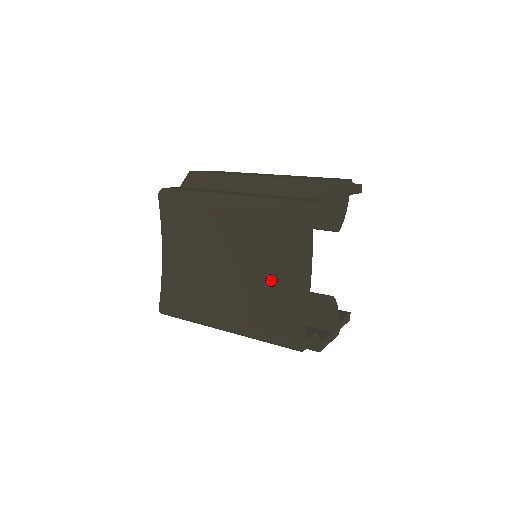
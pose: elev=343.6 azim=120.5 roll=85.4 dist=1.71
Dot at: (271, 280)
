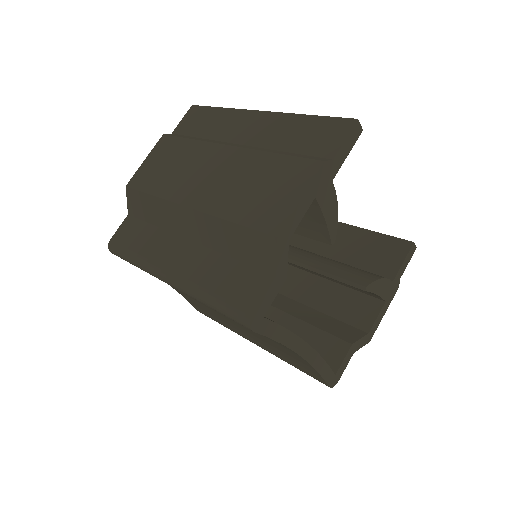
Dot at: occluded
